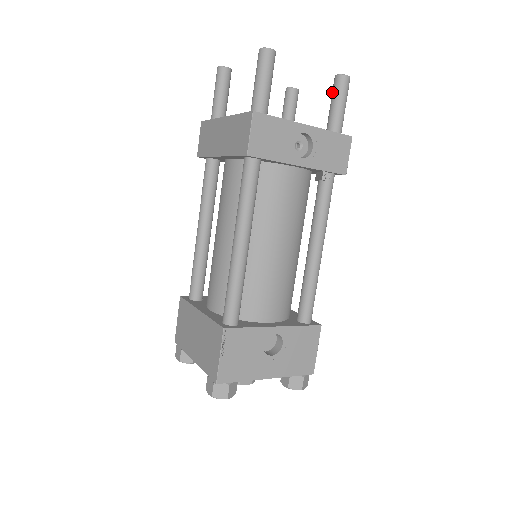
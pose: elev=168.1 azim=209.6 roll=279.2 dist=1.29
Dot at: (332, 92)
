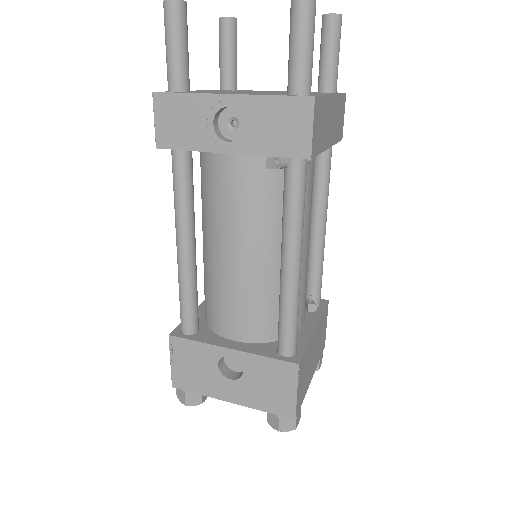
Dot at: occluded
